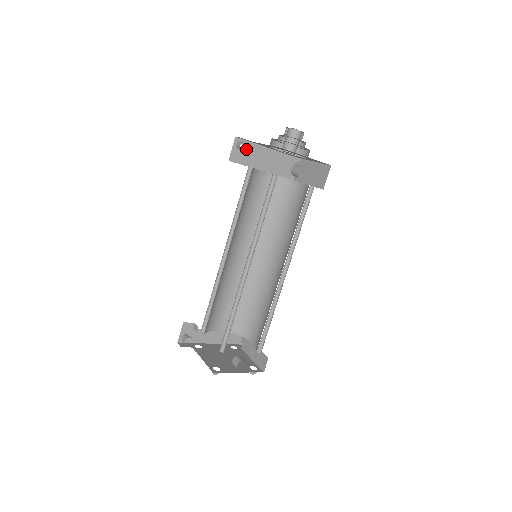
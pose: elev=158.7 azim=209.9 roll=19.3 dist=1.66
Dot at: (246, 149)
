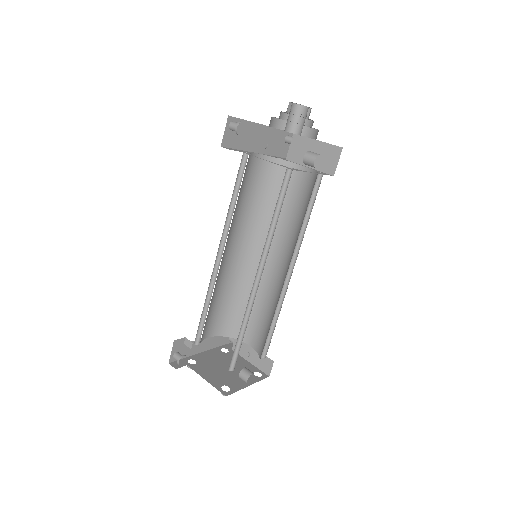
Dot at: (239, 129)
